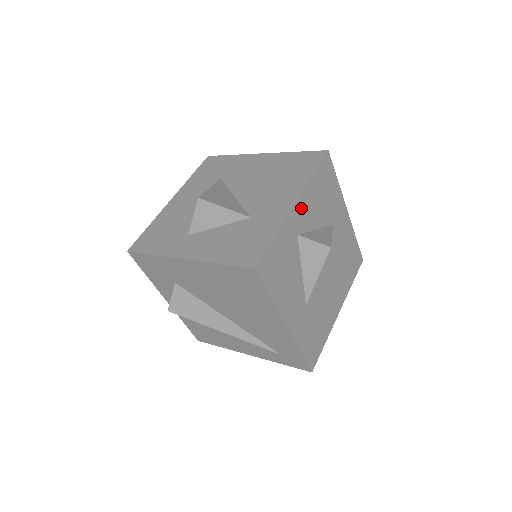
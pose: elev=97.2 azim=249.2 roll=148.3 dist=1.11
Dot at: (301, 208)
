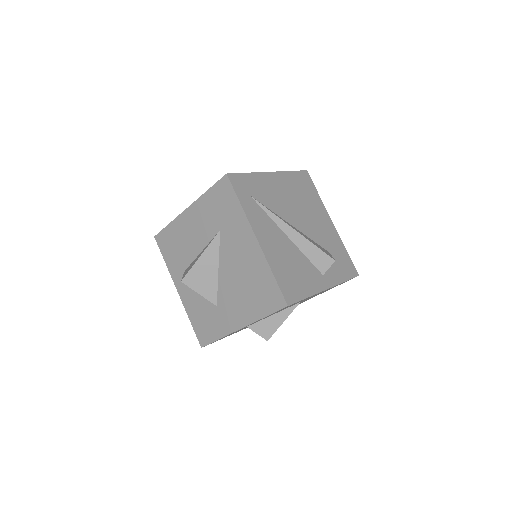
Dot at: occluded
